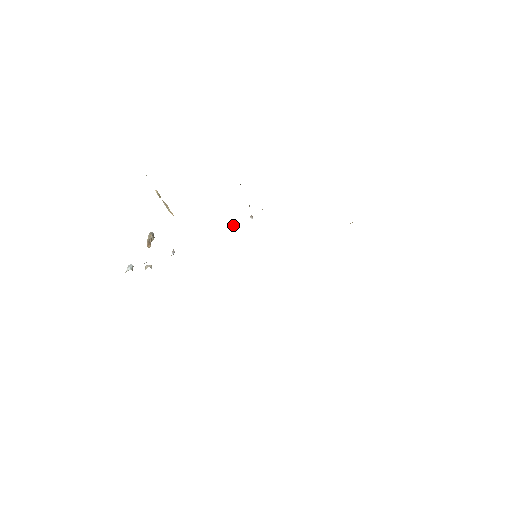
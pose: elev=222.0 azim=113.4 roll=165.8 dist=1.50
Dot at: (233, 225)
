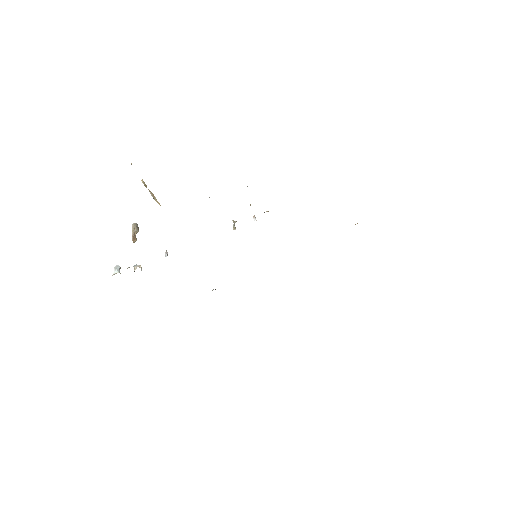
Dot at: (234, 226)
